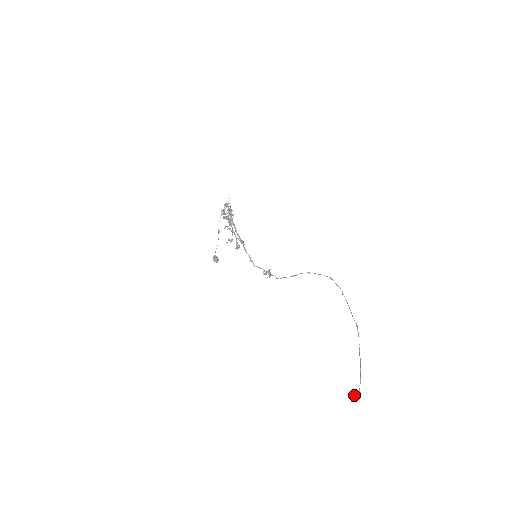
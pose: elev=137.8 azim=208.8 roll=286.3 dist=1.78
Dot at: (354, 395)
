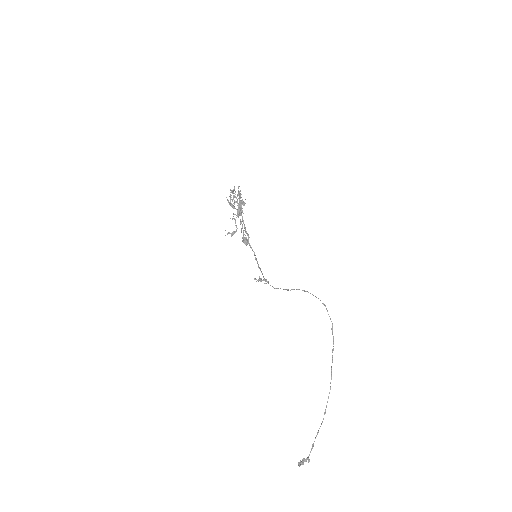
Dot at: (300, 460)
